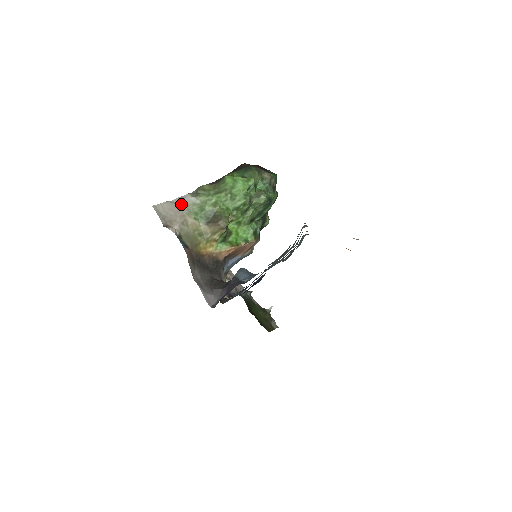
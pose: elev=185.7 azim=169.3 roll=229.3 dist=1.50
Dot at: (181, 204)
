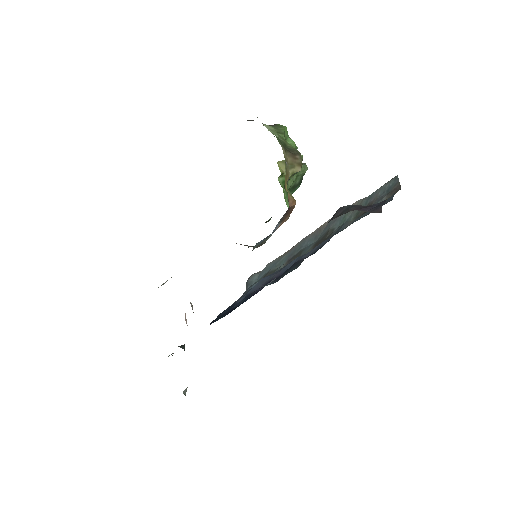
Dot at: occluded
